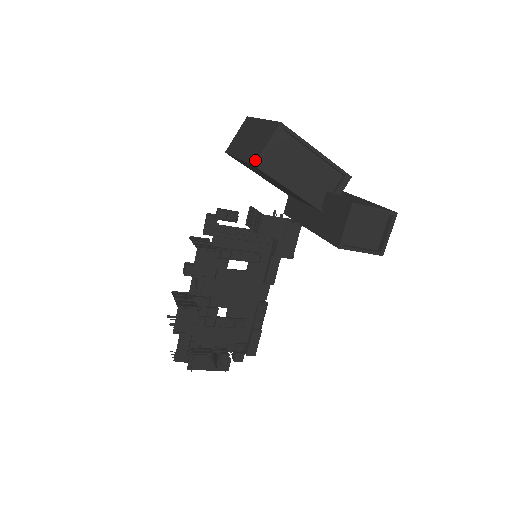
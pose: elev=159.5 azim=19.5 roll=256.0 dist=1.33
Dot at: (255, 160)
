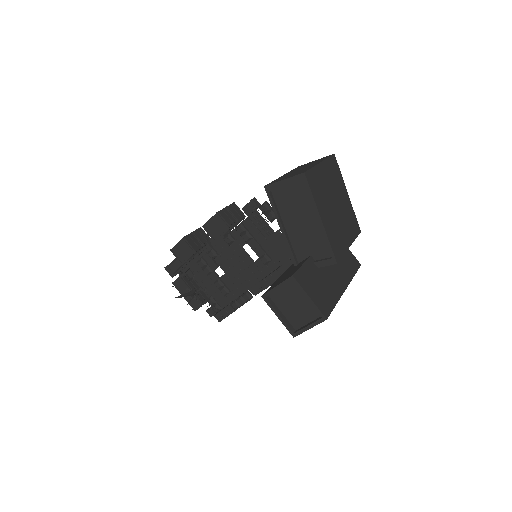
Dot at: (269, 184)
